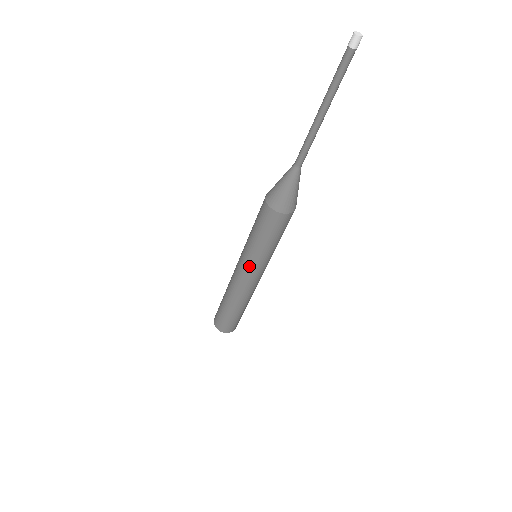
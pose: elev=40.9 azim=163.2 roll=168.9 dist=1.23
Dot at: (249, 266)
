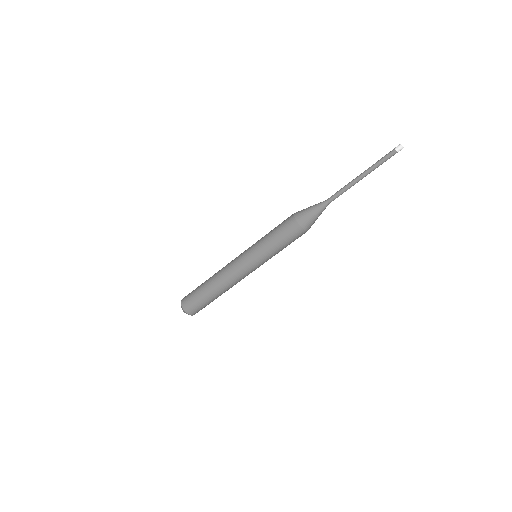
Dot at: (258, 265)
